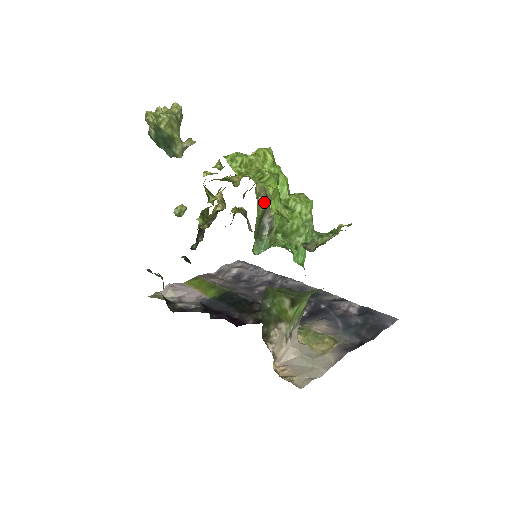
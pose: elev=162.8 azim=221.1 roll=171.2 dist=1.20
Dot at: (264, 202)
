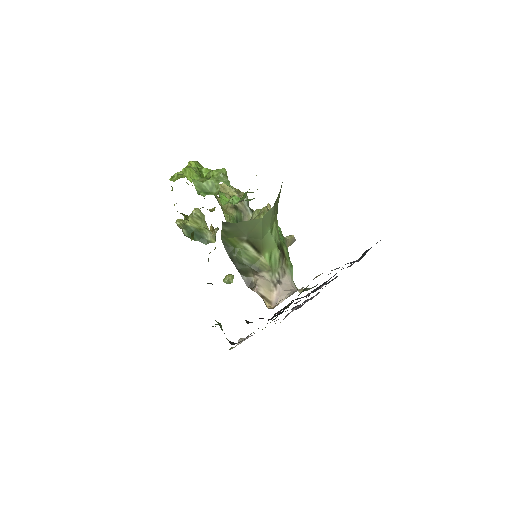
Dot at: (233, 210)
